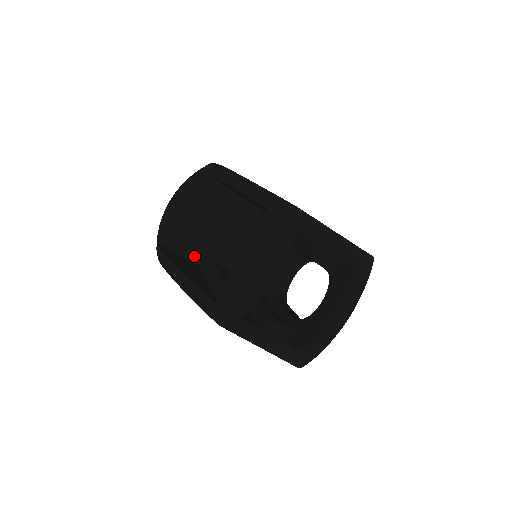
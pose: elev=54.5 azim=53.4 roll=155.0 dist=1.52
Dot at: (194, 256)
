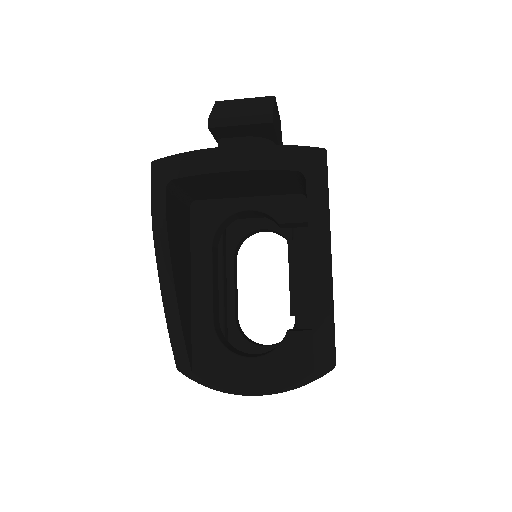
Dot at: (194, 196)
